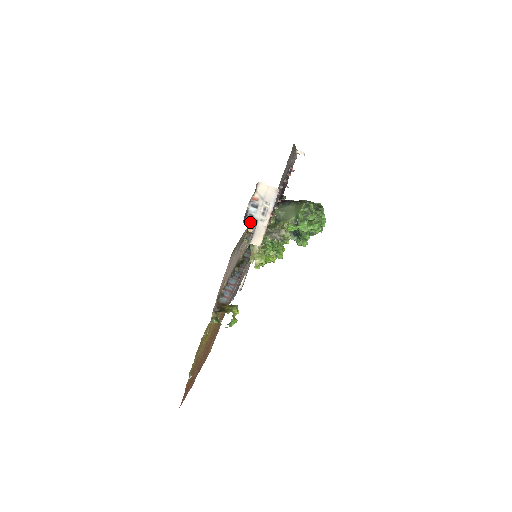
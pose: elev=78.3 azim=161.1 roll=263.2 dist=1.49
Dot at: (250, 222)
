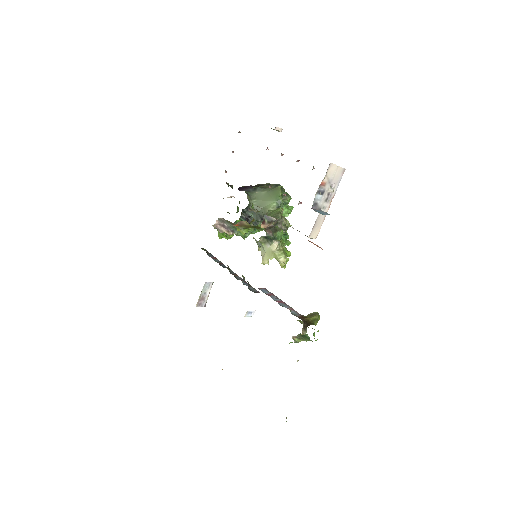
Dot at: (320, 212)
